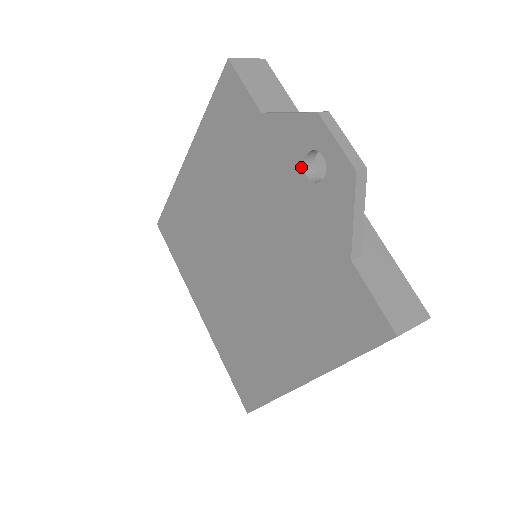
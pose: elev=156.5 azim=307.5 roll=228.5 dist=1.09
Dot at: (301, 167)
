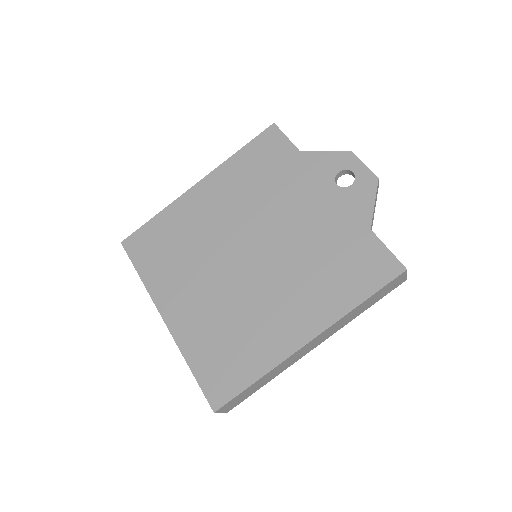
Dot at: (333, 180)
